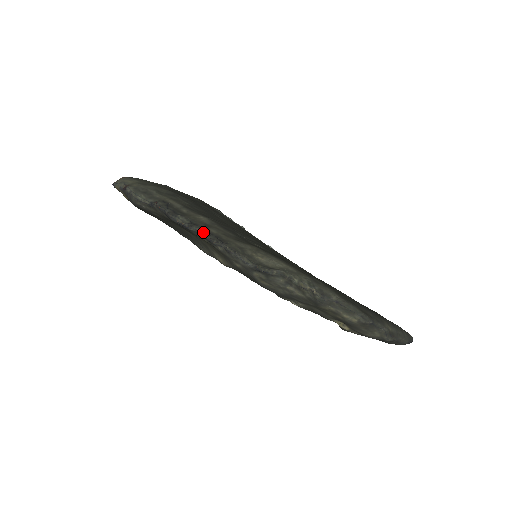
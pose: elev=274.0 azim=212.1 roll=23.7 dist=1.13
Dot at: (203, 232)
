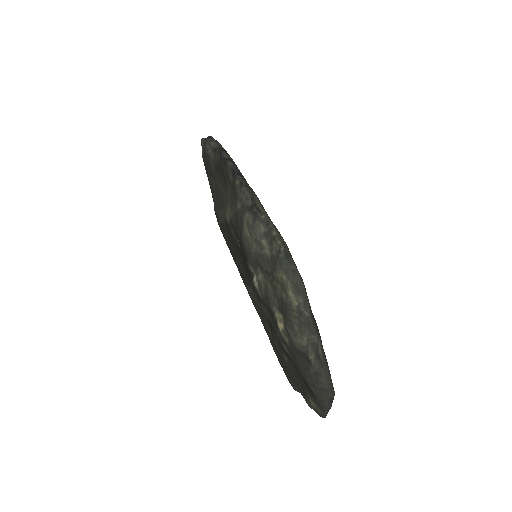
Dot at: (236, 169)
